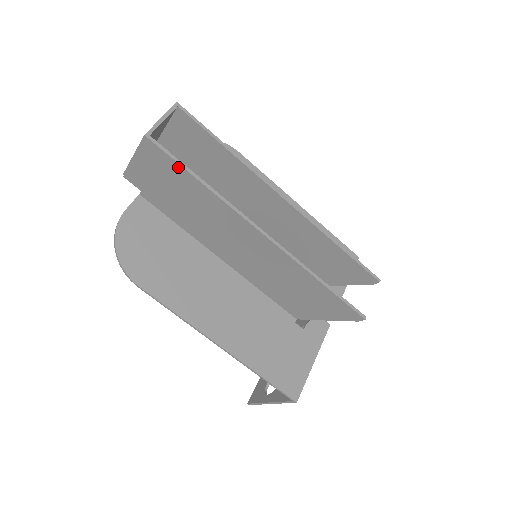
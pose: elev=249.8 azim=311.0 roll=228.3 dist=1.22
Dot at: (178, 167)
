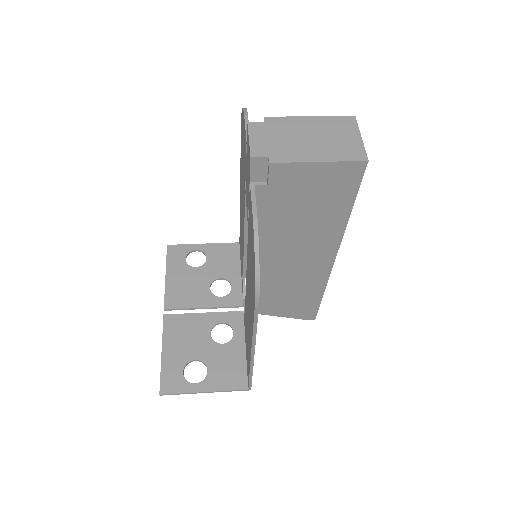
Dot at: (352, 195)
